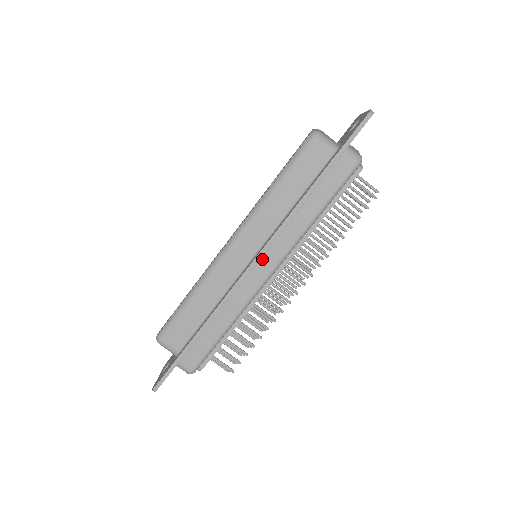
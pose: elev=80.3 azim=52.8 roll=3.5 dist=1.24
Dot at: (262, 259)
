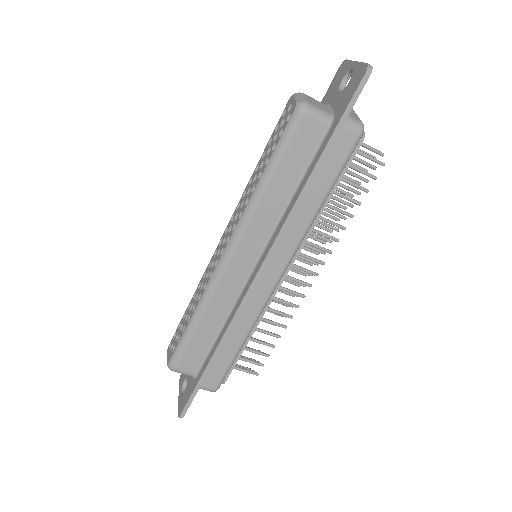
Dot at: (267, 265)
